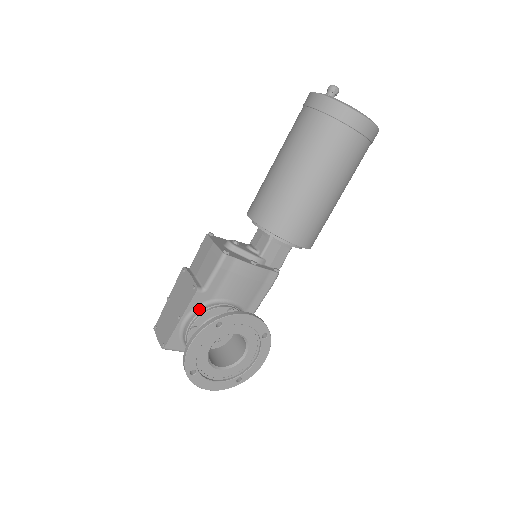
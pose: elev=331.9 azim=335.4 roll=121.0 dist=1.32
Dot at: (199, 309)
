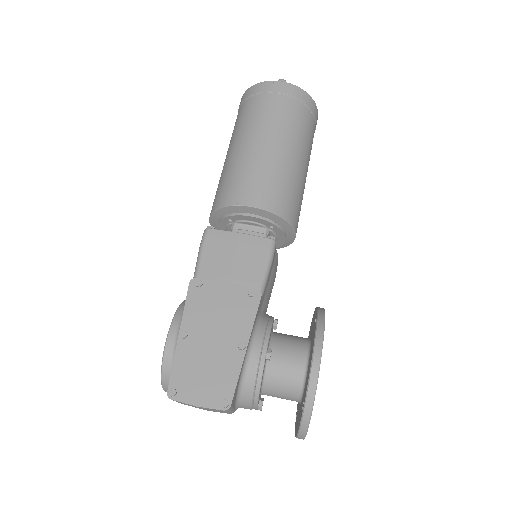
Dot at: (259, 325)
